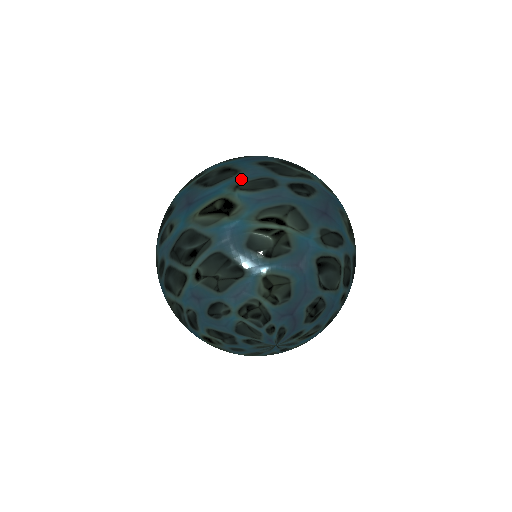
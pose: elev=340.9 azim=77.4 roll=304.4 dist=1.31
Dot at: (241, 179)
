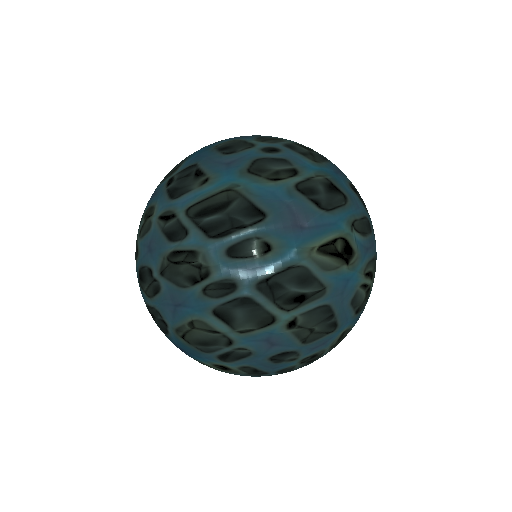
Dot at: (354, 214)
